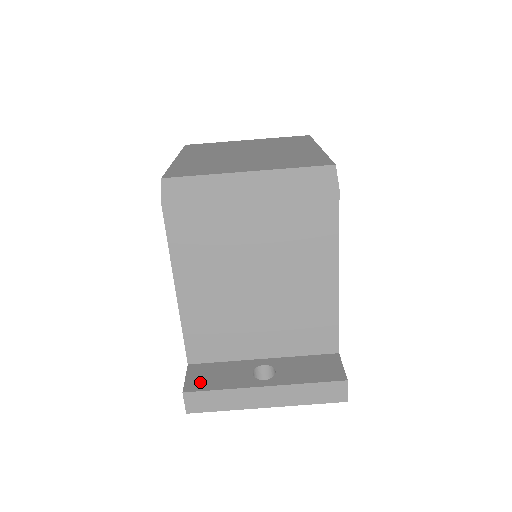
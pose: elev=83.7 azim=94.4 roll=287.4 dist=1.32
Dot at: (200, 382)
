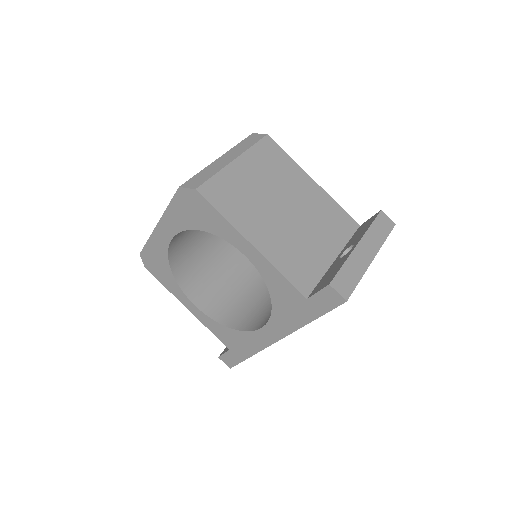
Dot at: (328, 280)
